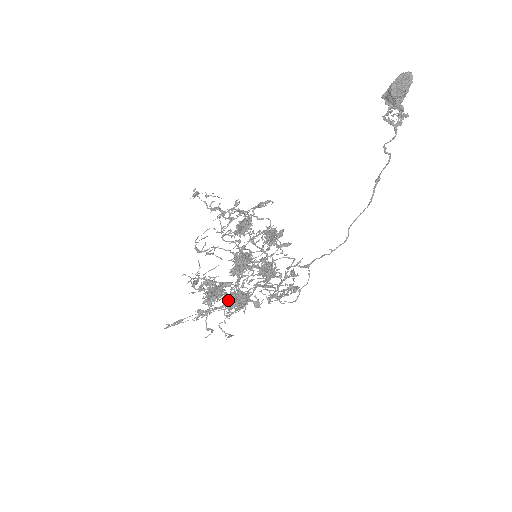
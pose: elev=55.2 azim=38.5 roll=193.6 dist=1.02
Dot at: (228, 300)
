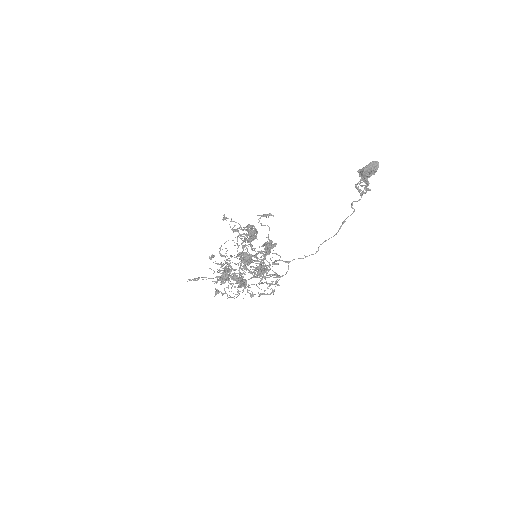
Dot at: (233, 273)
